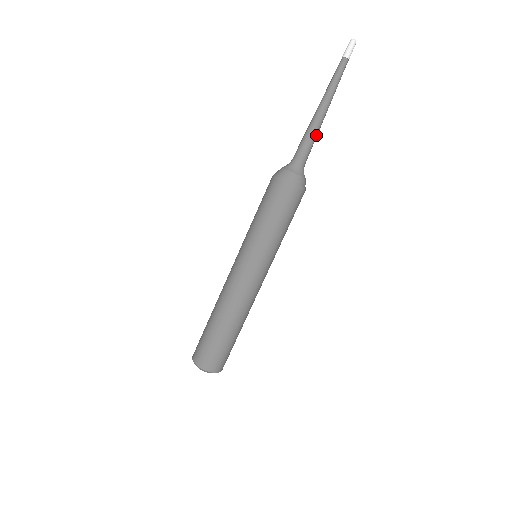
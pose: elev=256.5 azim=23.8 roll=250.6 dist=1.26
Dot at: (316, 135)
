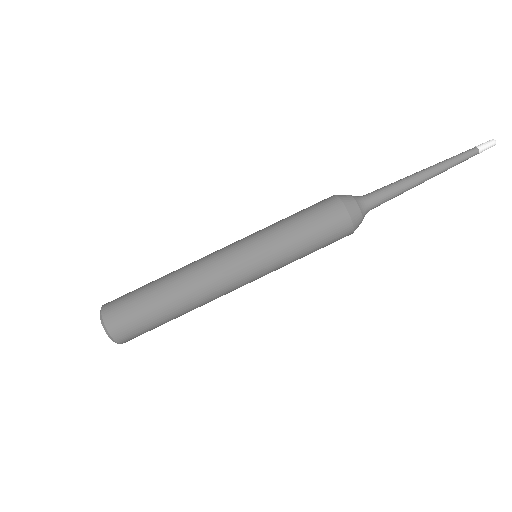
Dot at: (401, 193)
